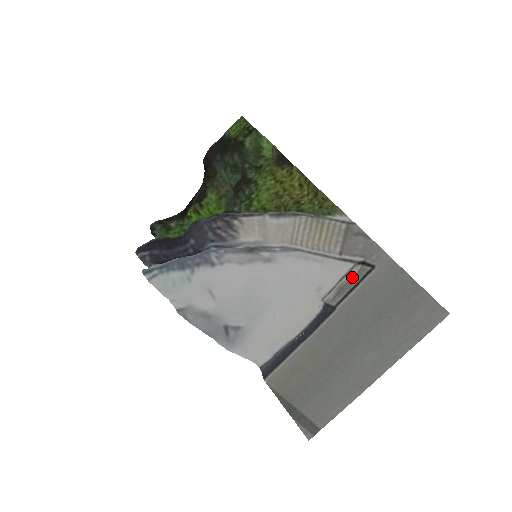
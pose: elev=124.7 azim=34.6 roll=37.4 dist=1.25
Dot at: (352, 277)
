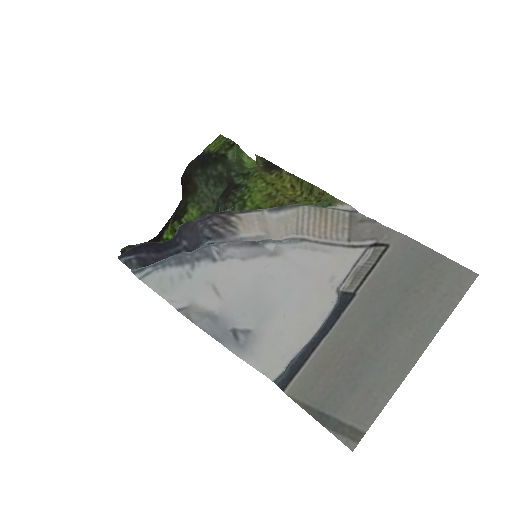
Dot at: (366, 260)
